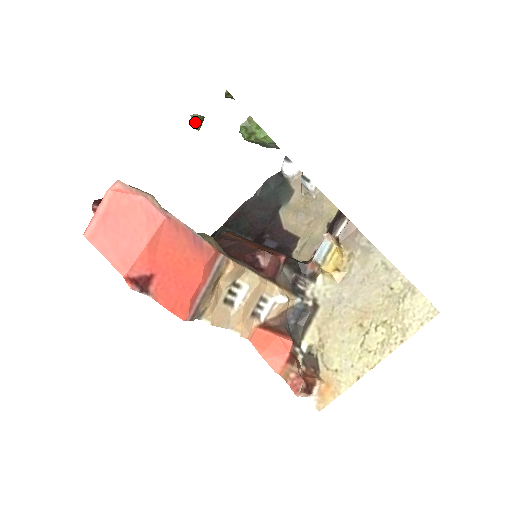
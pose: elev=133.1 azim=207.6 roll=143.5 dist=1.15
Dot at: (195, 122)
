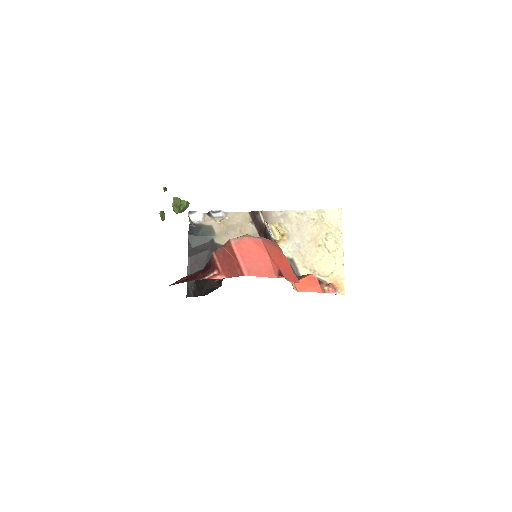
Dot at: (163, 216)
